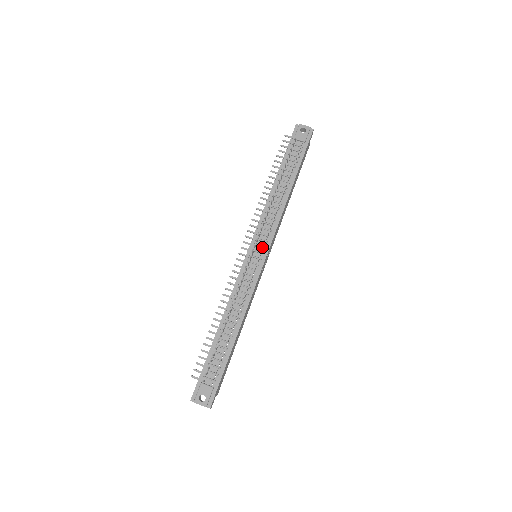
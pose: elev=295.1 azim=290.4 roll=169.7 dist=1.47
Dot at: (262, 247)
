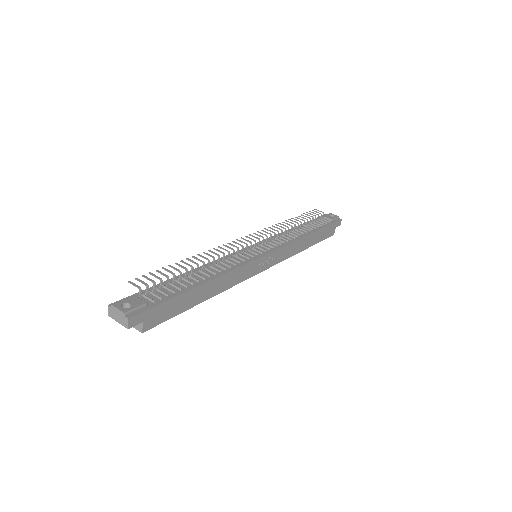
Dot at: (266, 247)
